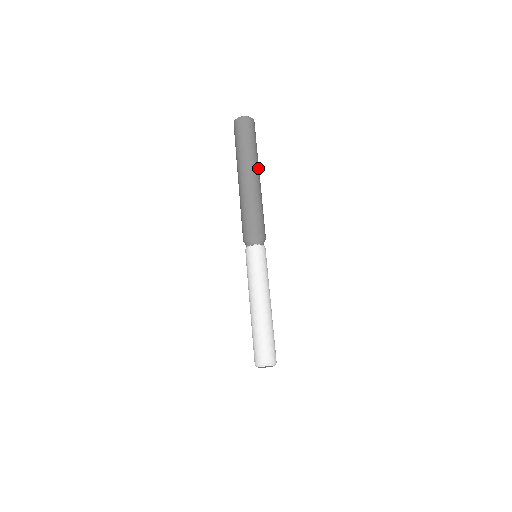
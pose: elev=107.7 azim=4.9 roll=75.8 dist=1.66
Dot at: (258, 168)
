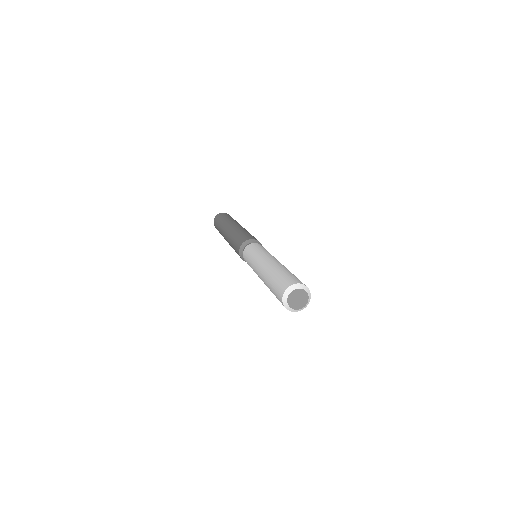
Dot at: occluded
